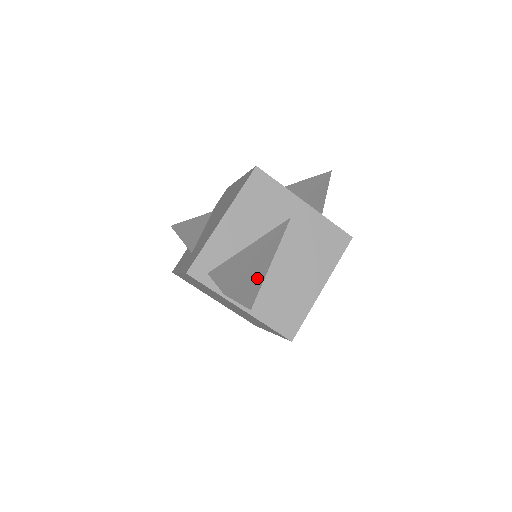
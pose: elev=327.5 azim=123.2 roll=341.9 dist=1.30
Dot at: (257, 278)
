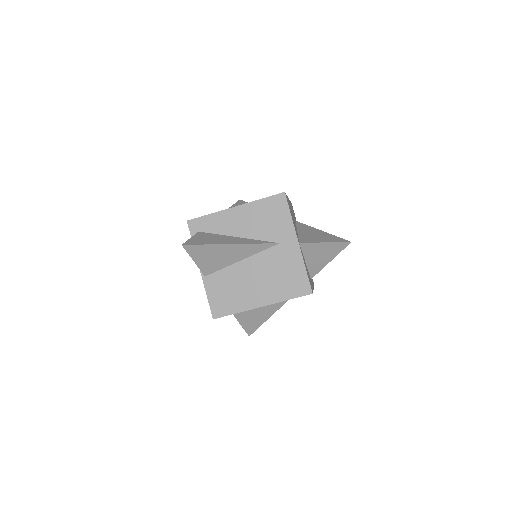
Dot at: (222, 259)
